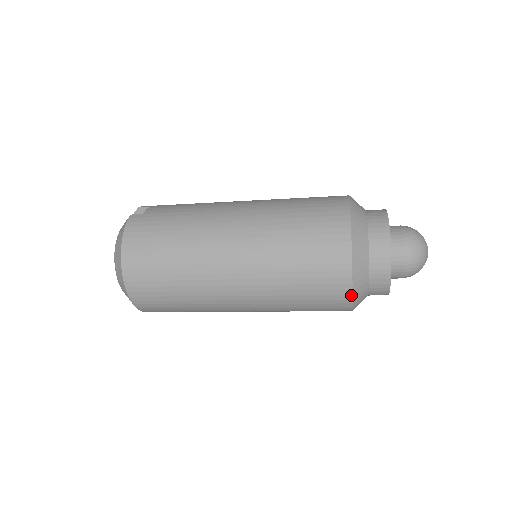
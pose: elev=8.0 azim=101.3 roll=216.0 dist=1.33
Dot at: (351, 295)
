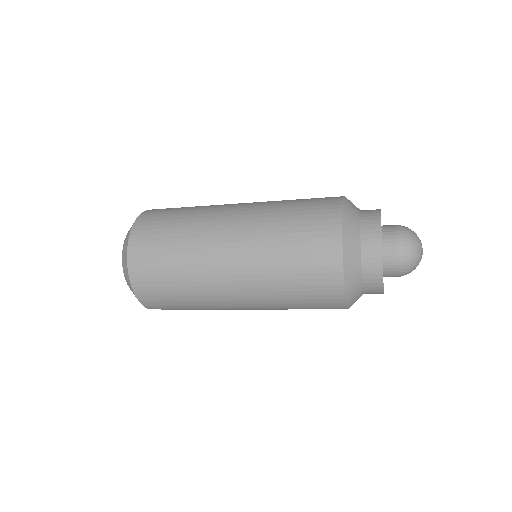
Dot at: (341, 259)
